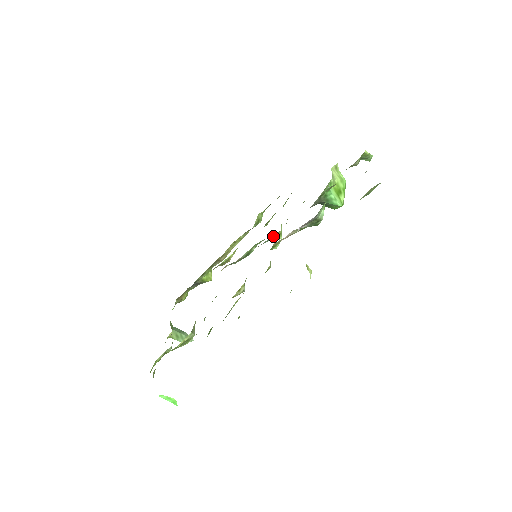
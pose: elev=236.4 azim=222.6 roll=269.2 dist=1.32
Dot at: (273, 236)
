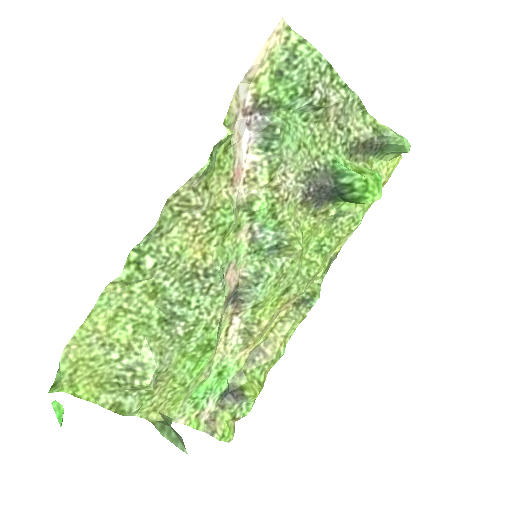
Dot at: (282, 237)
